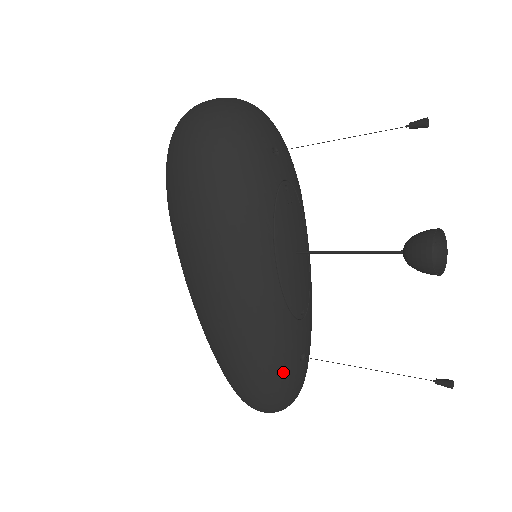
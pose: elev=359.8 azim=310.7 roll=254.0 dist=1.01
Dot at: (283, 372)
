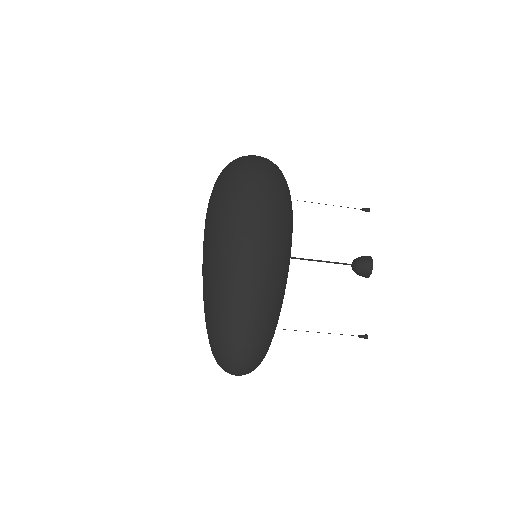
Dot at: (273, 331)
